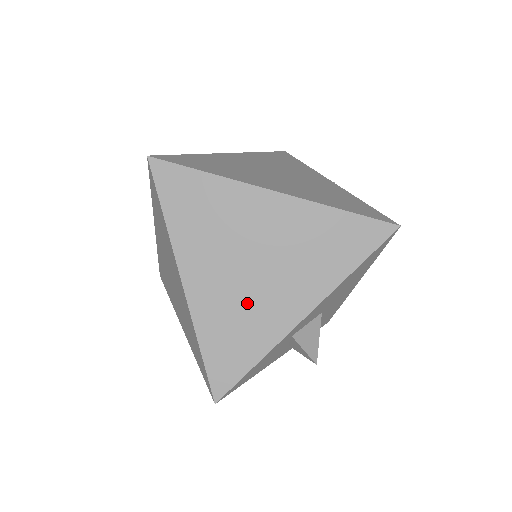
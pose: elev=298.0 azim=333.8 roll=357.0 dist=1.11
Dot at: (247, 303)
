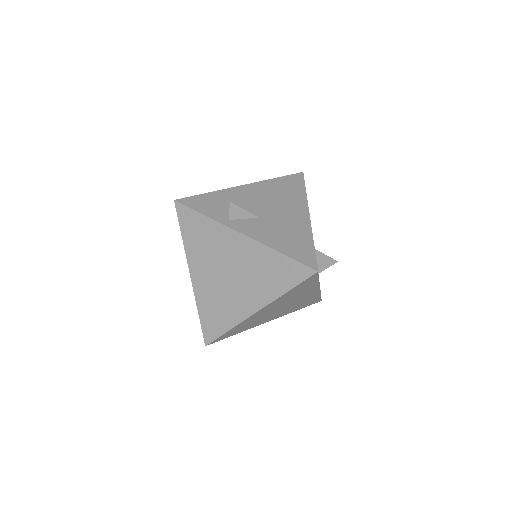
Dot at: (295, 305)
